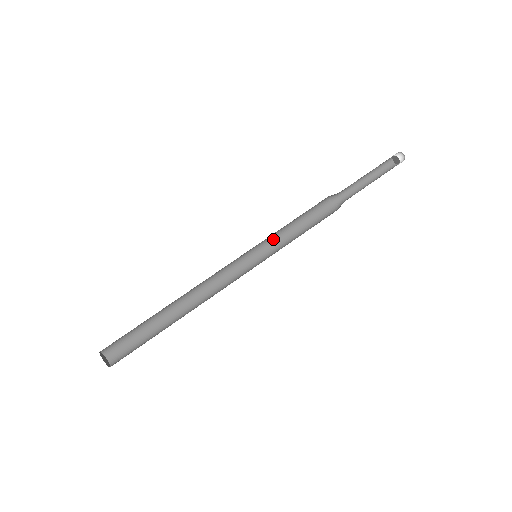
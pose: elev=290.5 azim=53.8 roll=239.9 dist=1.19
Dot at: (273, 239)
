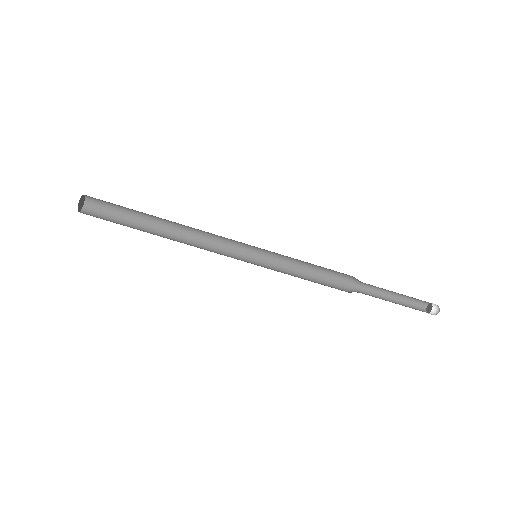
Dot at: (283, 257)
